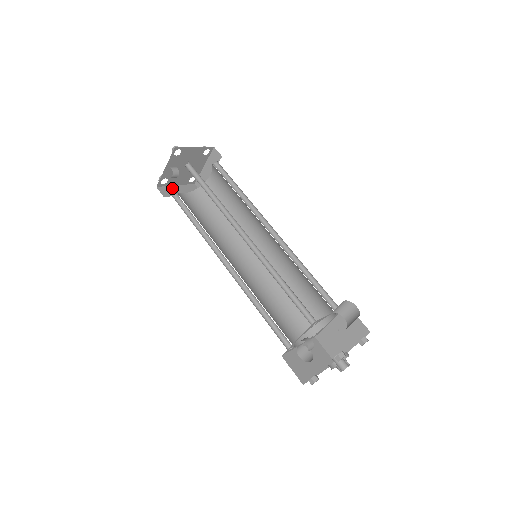
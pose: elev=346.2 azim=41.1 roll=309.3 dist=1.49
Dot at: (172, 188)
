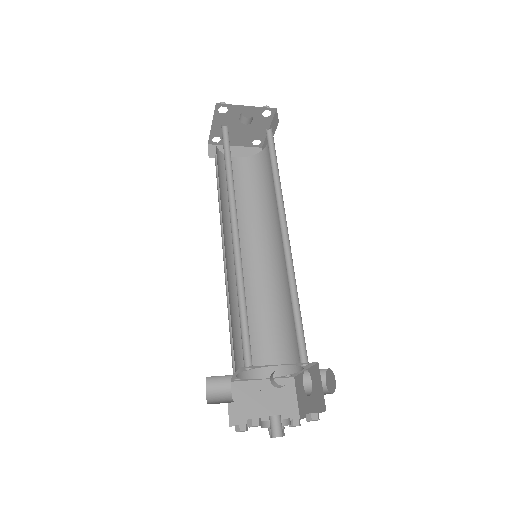
Dot at: occluded
